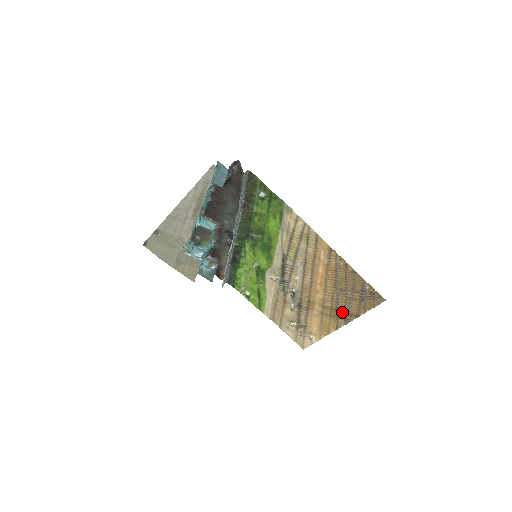
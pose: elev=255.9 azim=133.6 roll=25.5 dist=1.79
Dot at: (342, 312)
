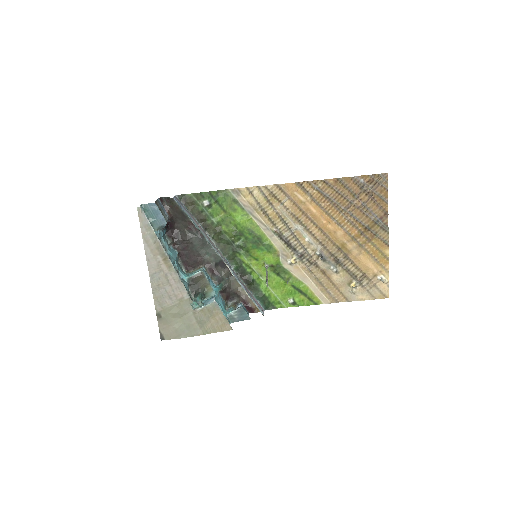
Dot at: (372, 225)
